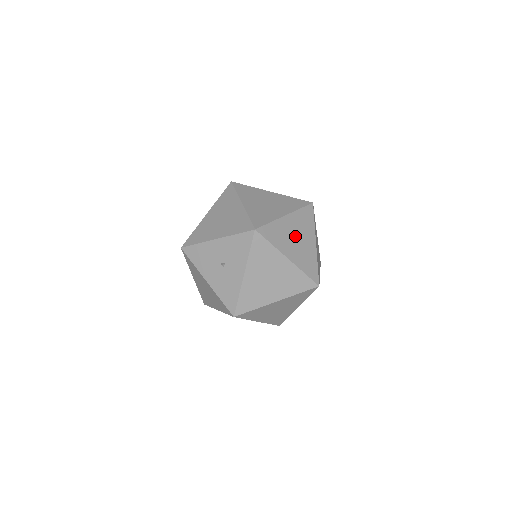
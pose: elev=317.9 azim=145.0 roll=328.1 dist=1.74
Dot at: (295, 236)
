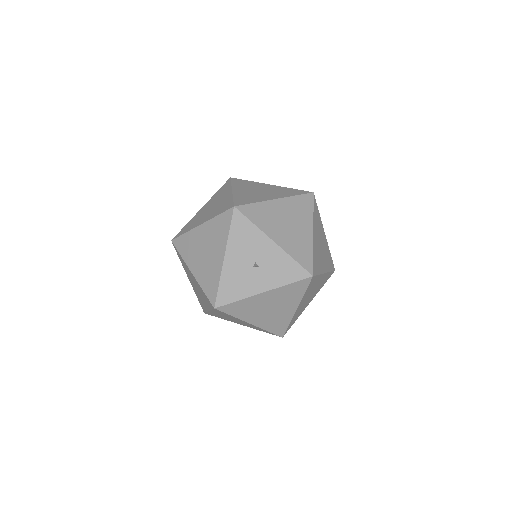
Dot at: (312, 292)
